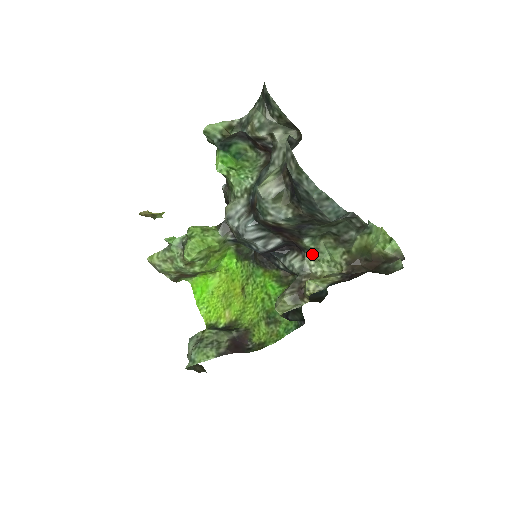
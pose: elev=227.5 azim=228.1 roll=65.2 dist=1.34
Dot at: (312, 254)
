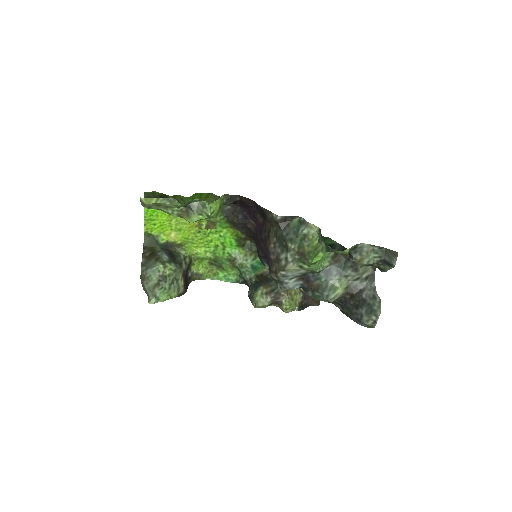
Dot at: occluded
